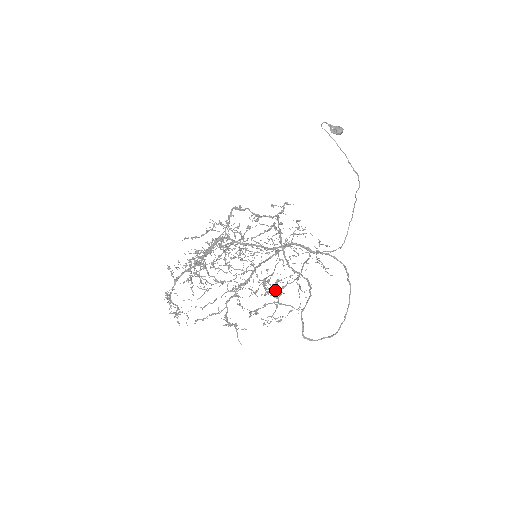
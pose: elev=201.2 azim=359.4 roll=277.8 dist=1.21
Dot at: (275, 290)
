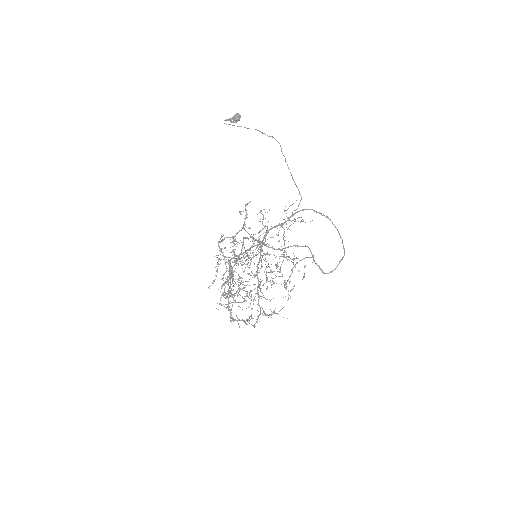
Dot at: occluded
